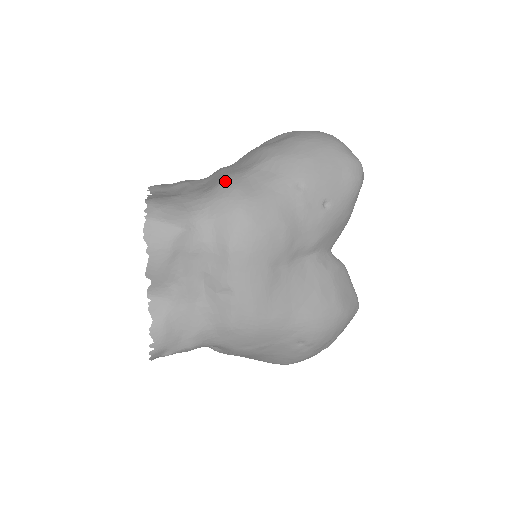
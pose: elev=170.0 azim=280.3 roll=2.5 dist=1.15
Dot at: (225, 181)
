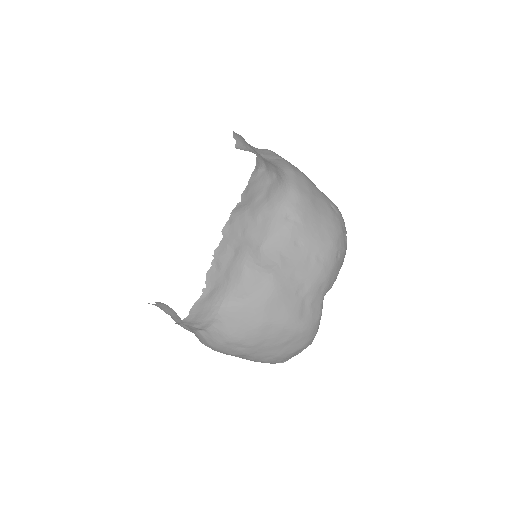
Dot at: occluded
